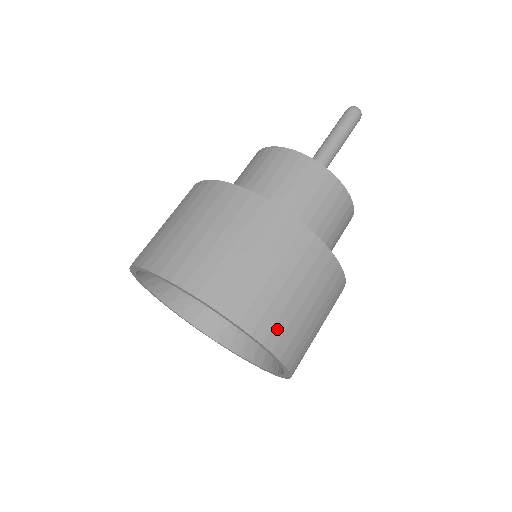
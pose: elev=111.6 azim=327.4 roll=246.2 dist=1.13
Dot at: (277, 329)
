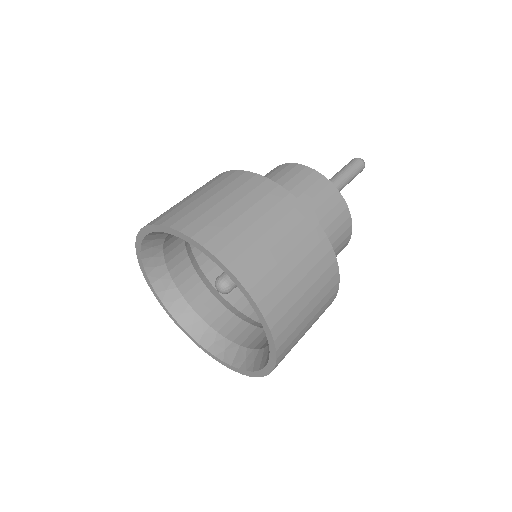
Dot at: (198, 223)
